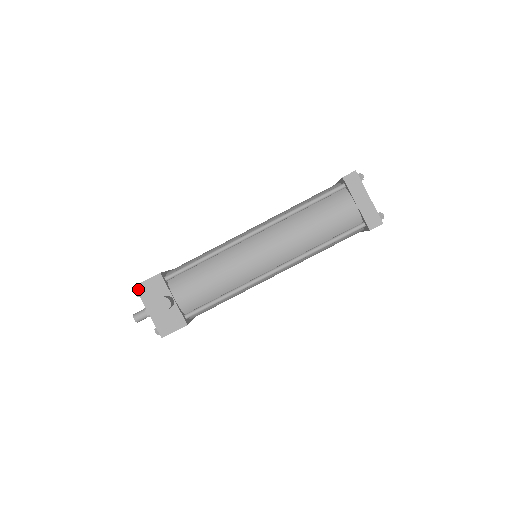
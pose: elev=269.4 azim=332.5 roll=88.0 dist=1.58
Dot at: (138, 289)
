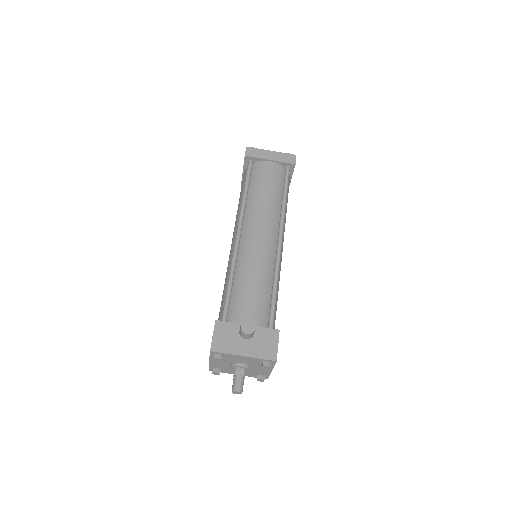
Dot at: (215, 350)
